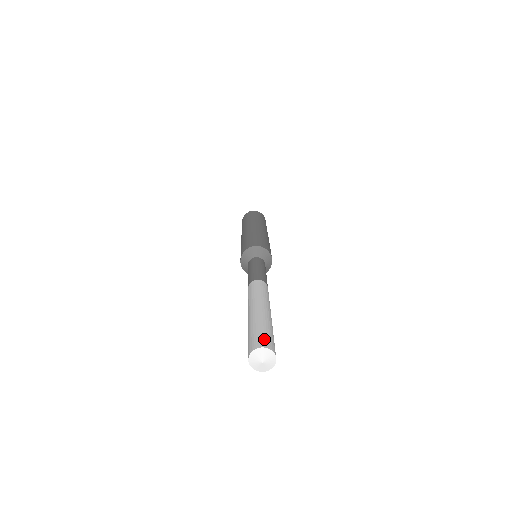
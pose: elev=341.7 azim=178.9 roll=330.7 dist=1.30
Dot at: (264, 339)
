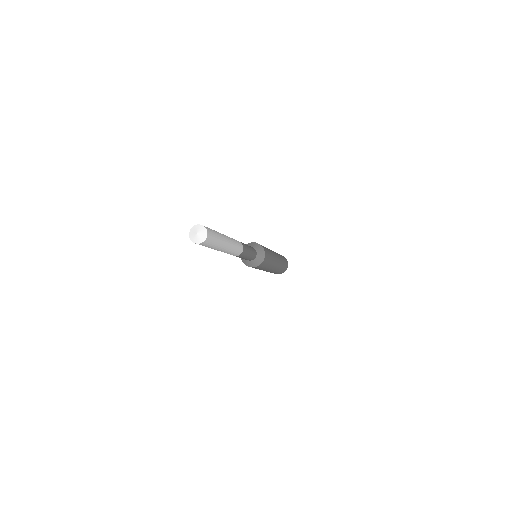
Dot at: (207, 227)
